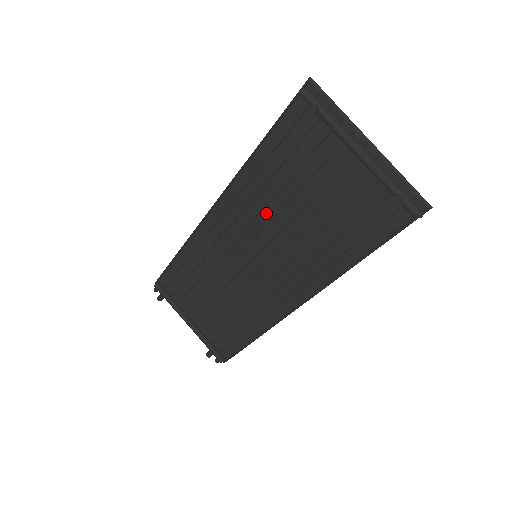
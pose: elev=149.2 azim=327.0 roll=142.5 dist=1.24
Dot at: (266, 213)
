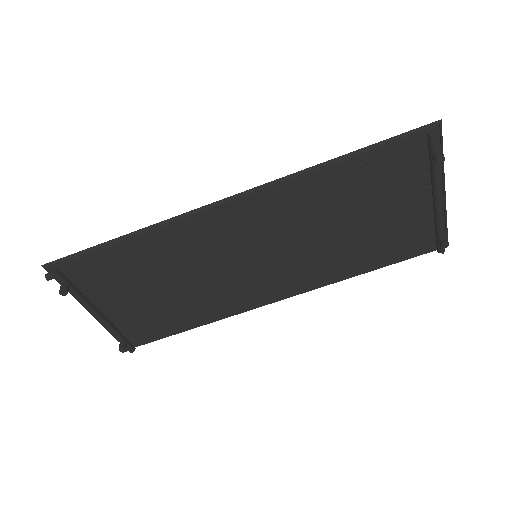
Dot at: (302, 221)
